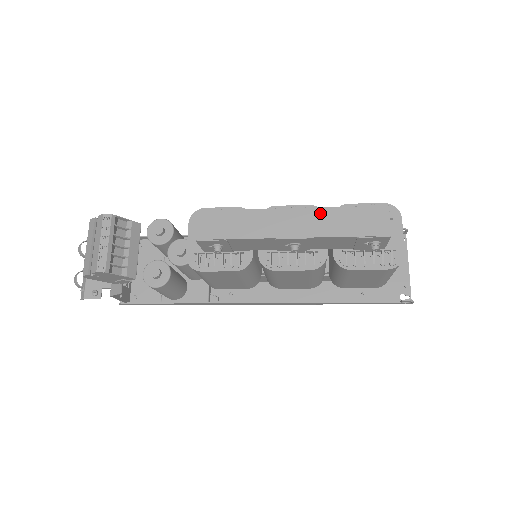
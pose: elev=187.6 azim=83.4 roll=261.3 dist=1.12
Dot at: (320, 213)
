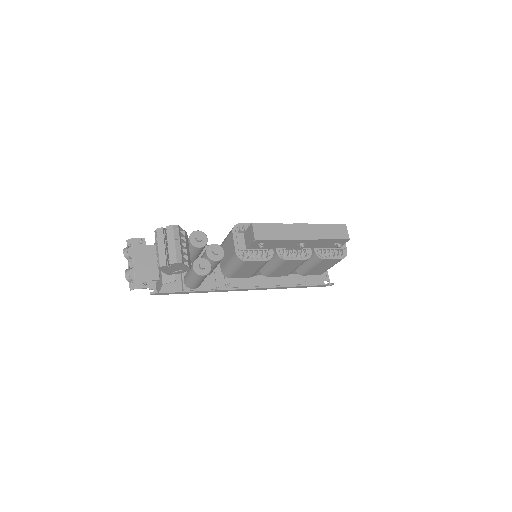
Dot at: (316, 227)
